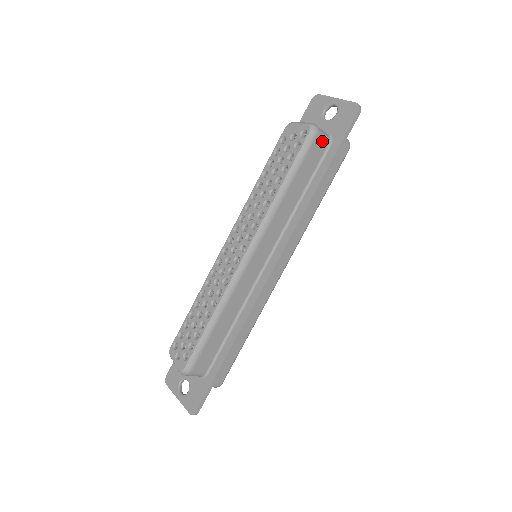
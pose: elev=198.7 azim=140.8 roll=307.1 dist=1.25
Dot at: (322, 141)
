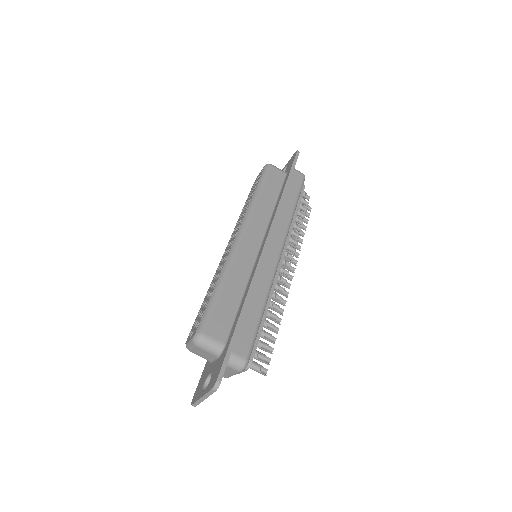
Dot at: (278, 171)
